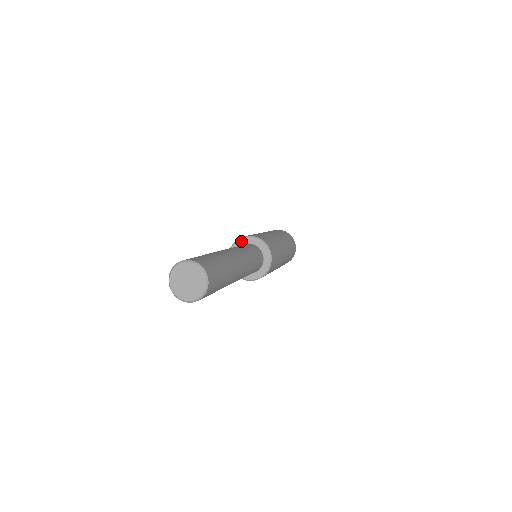
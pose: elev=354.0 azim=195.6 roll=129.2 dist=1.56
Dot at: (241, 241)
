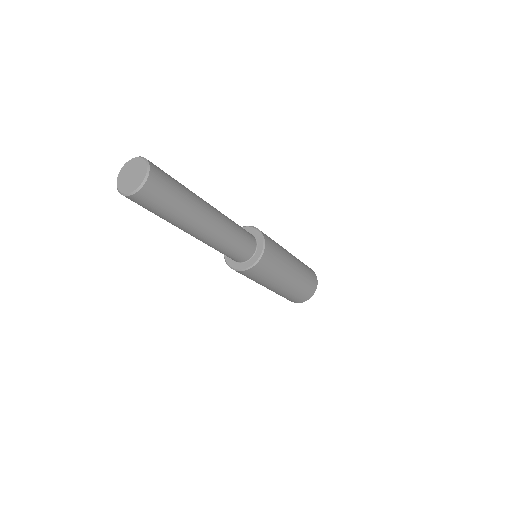
Dot at: occluded
